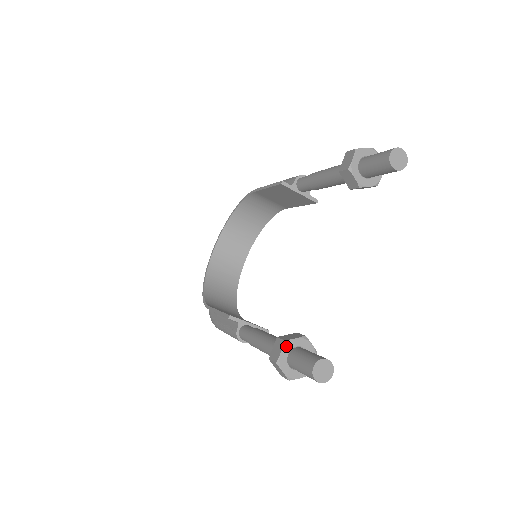
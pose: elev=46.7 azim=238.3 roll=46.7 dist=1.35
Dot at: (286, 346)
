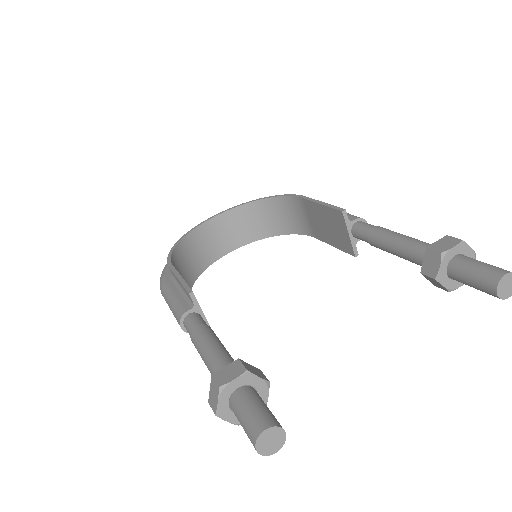
Dot at: (244, 377)
